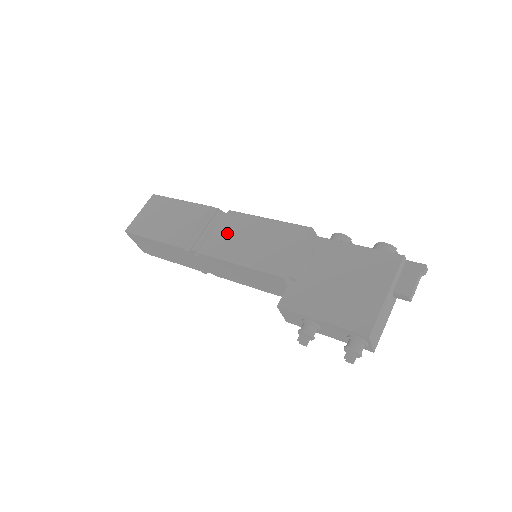
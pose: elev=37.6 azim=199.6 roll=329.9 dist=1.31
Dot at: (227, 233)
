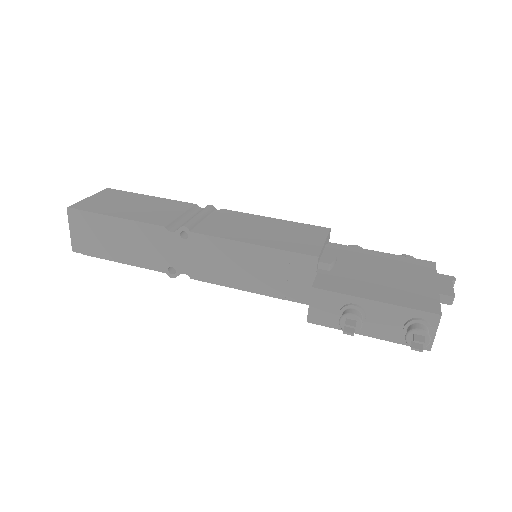
Dot at: (226, 222)
